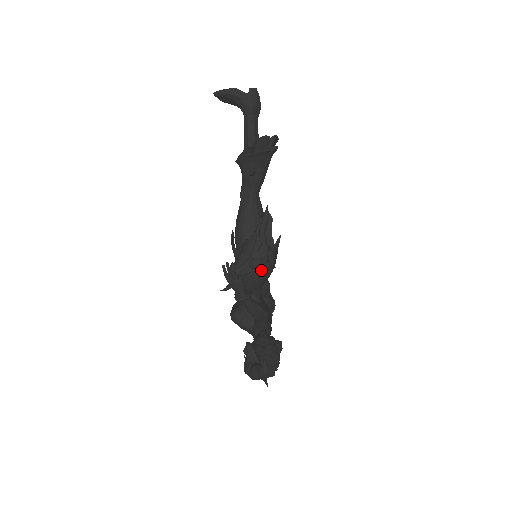
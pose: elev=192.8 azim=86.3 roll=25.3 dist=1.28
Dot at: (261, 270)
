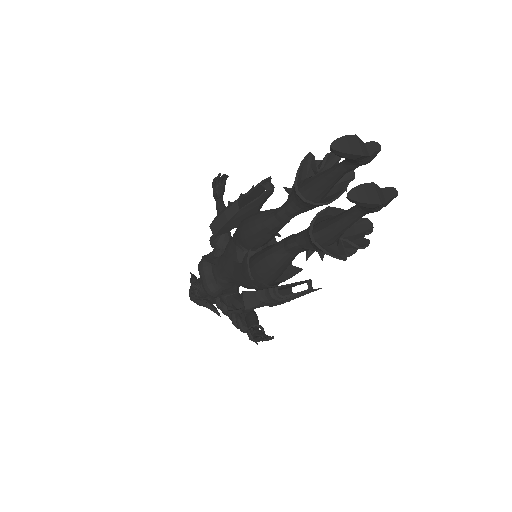
Dot at: occluded
